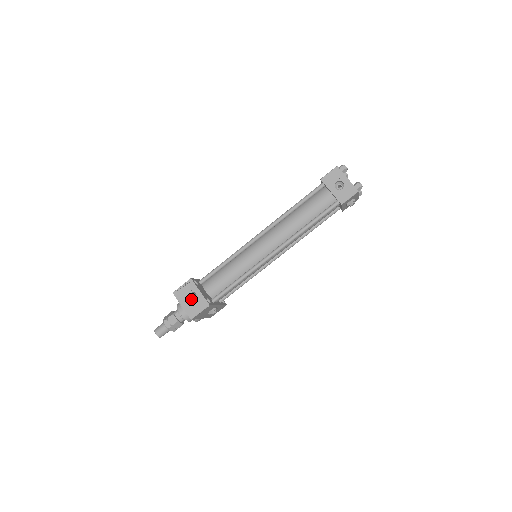
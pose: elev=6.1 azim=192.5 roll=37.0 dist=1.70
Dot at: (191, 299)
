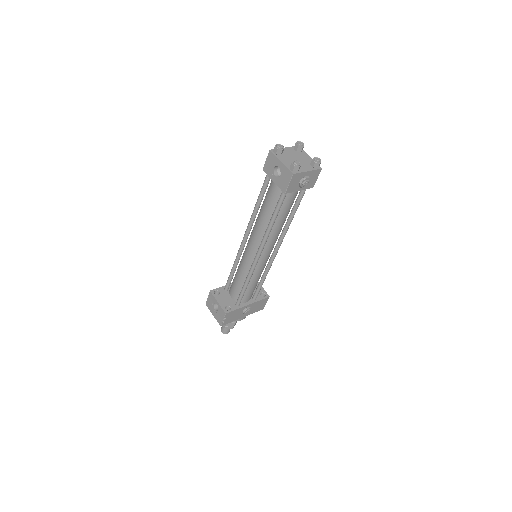
Dot at: occluded
